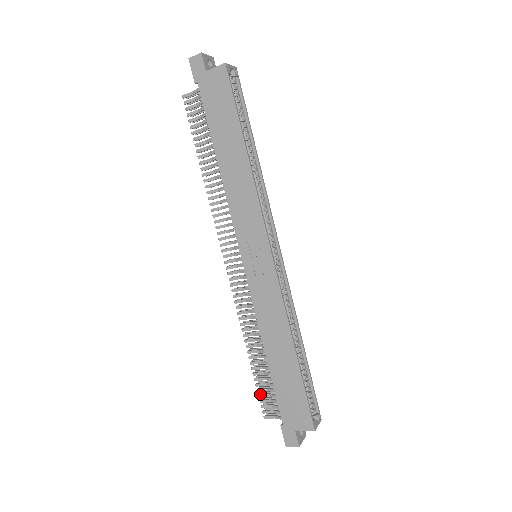
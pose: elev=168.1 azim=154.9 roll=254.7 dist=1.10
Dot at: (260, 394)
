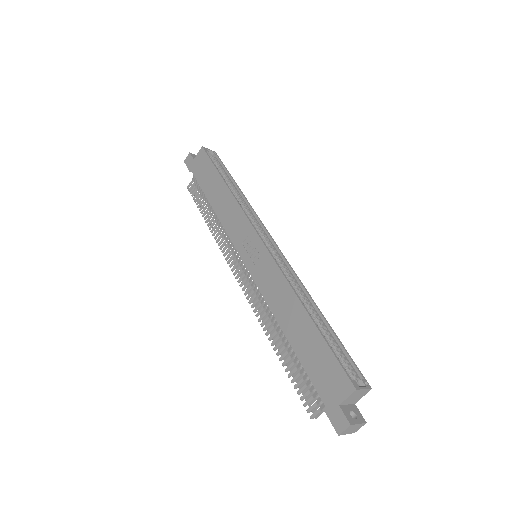
Dot at: (298, 390)
